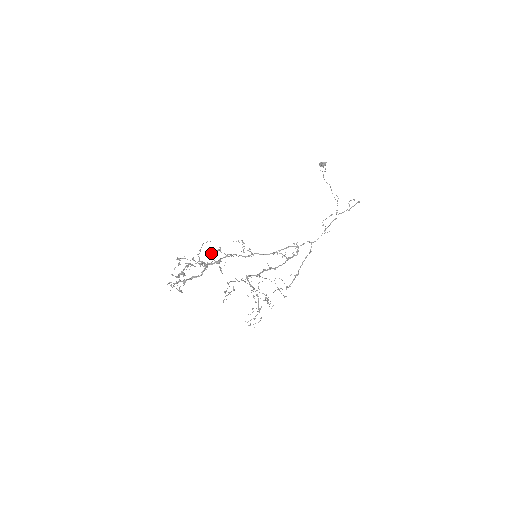
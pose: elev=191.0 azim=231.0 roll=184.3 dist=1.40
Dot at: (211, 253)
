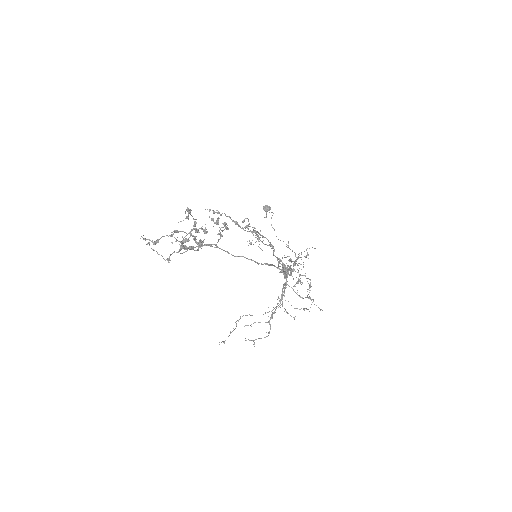
Dot at: (226, 223)
